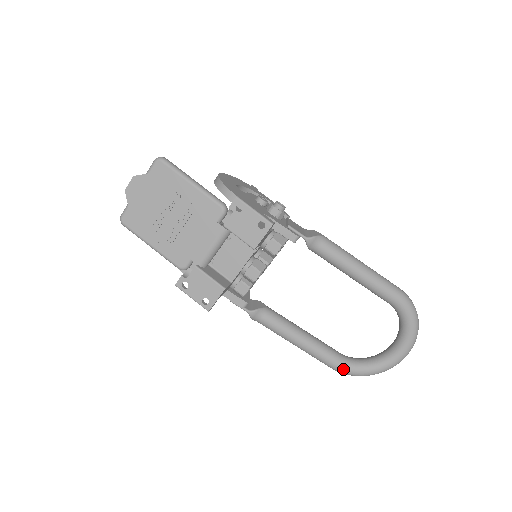
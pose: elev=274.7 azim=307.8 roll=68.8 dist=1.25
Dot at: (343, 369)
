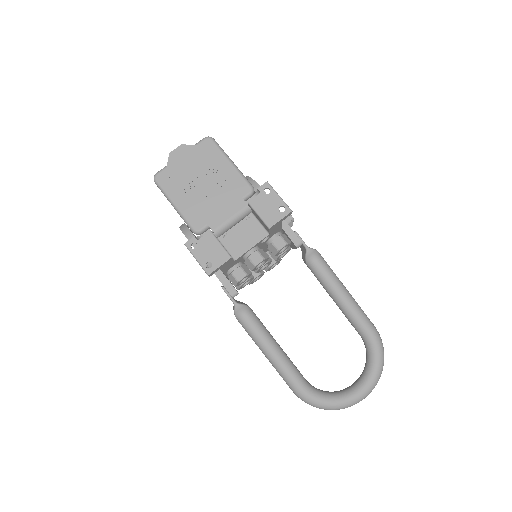
Dot at: (305, 393)
